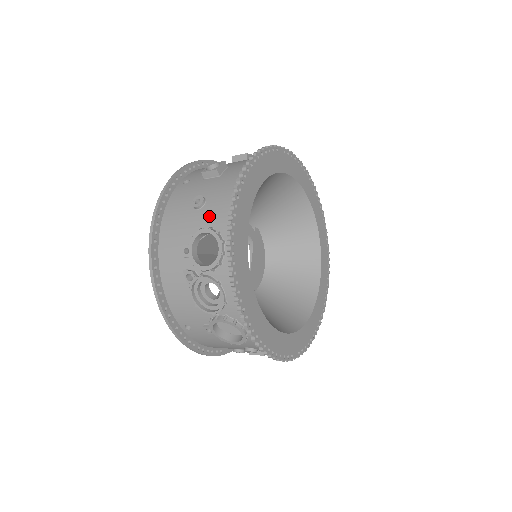
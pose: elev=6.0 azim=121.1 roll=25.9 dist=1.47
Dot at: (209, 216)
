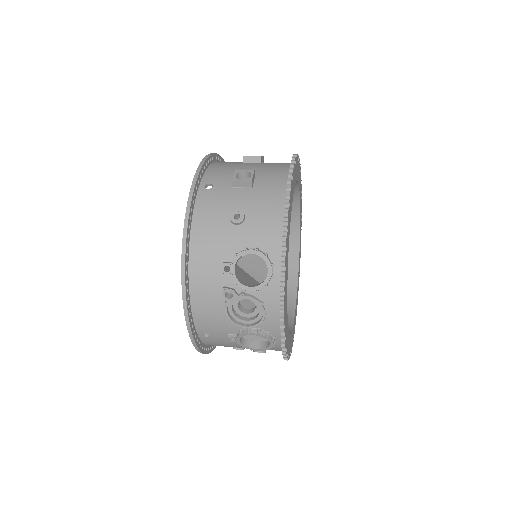
Dot at: (253, 235)
